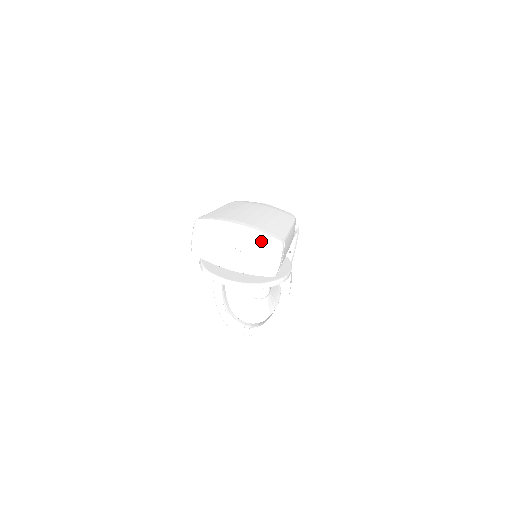
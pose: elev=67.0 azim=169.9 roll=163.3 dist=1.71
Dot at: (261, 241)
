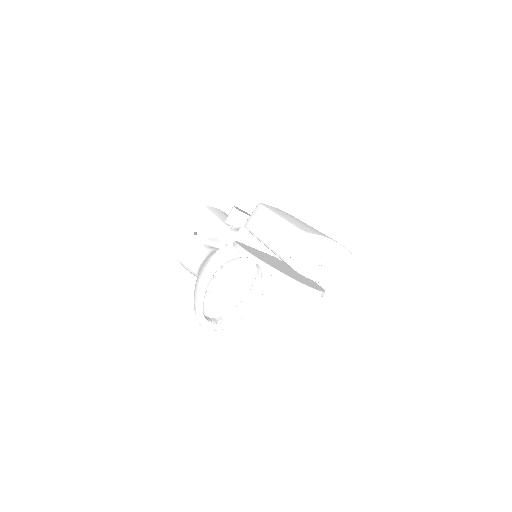
Dot at: (344, 256)
